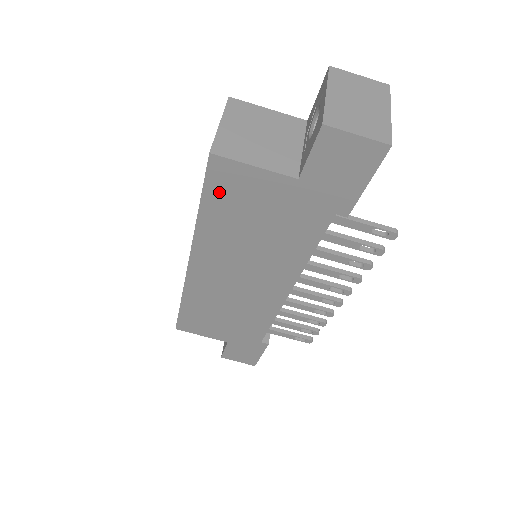
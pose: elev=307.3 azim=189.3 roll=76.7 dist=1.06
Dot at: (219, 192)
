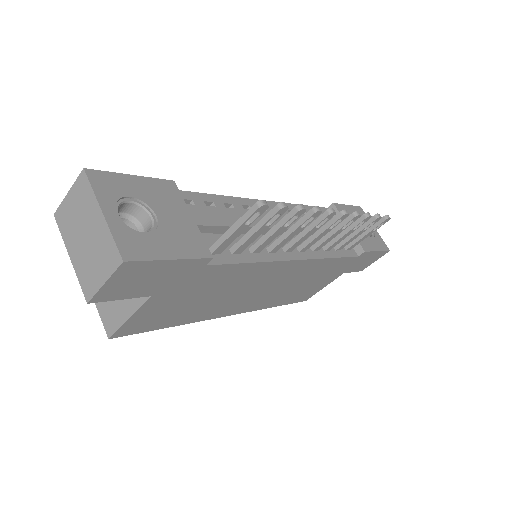
Dot at: (153, 325)
